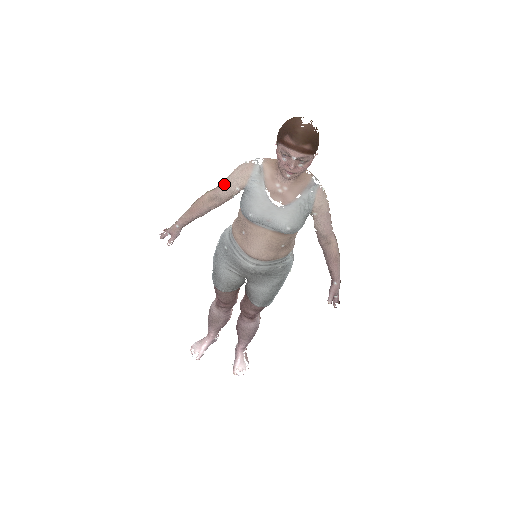
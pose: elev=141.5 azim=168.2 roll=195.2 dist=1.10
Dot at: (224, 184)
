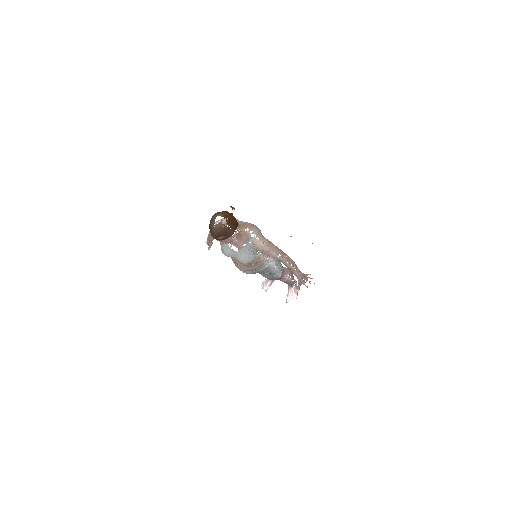
Dot at: occluded
